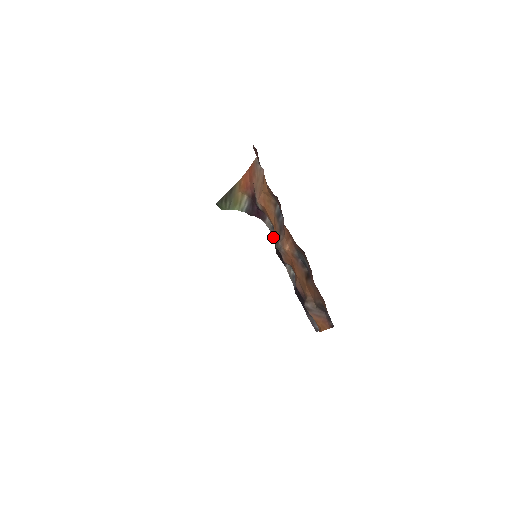
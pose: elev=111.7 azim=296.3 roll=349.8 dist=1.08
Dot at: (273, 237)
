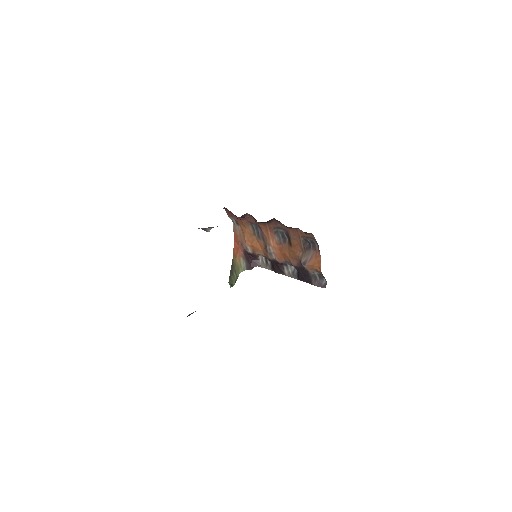
Dot at: (270, 269)
